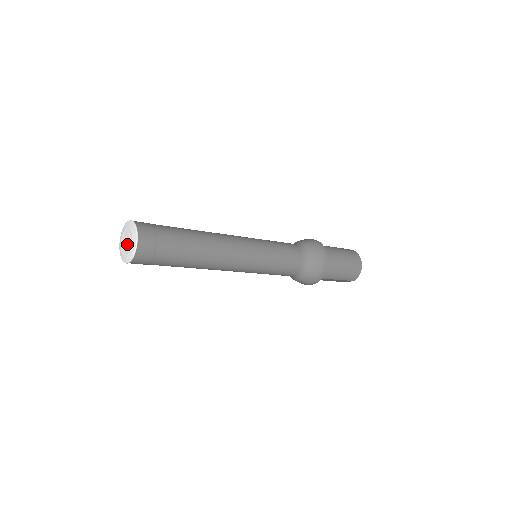
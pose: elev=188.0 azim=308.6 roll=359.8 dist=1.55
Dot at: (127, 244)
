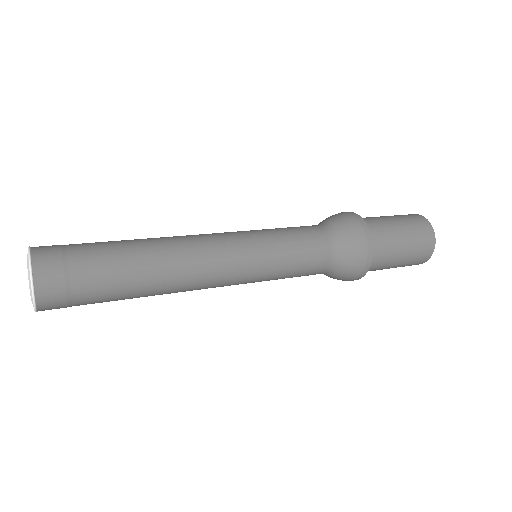
Dot at: occluded
